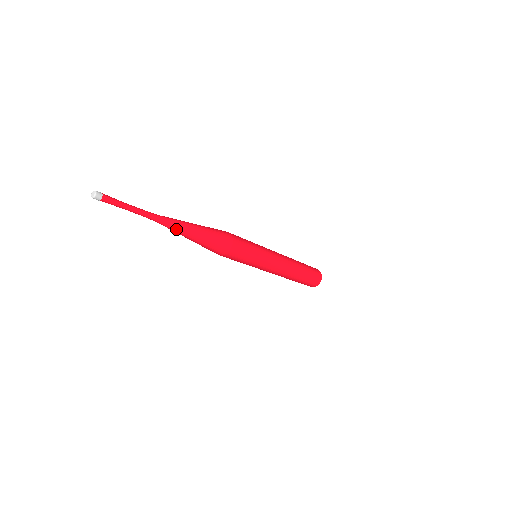
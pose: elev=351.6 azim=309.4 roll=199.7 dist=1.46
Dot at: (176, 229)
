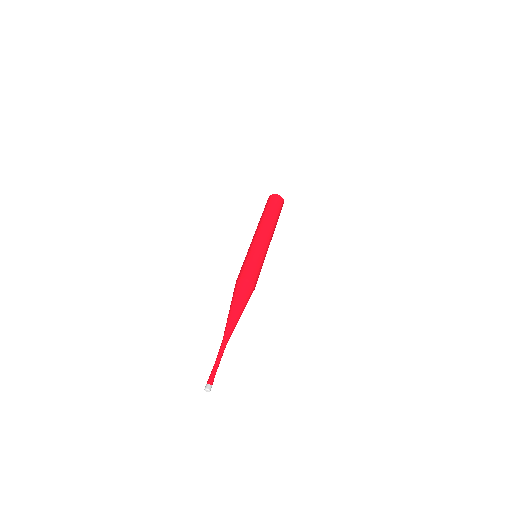
Dot at: occluded
